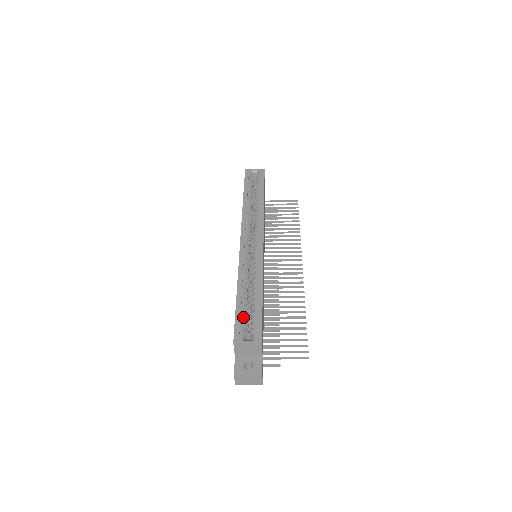
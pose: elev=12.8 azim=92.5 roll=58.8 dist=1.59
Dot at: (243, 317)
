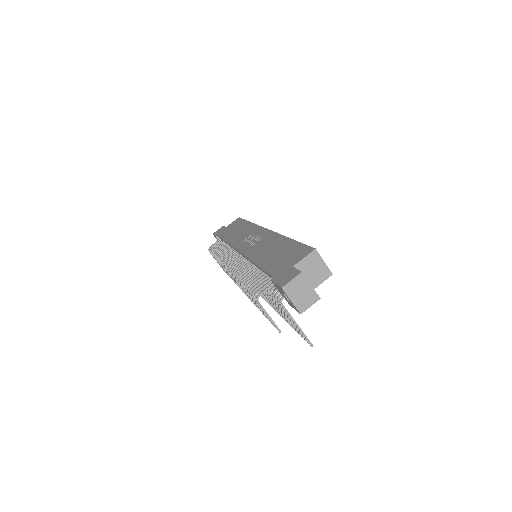
Dot at: occluded
